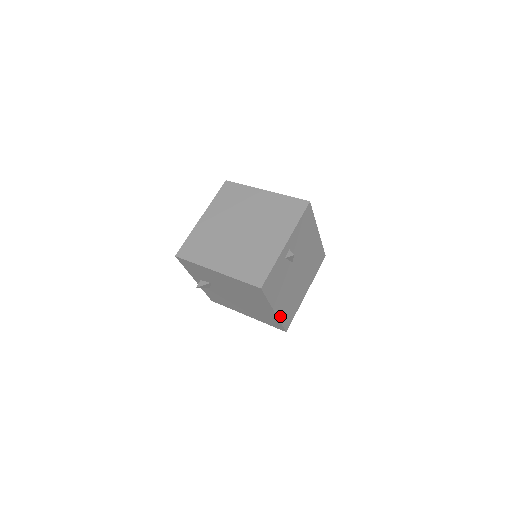
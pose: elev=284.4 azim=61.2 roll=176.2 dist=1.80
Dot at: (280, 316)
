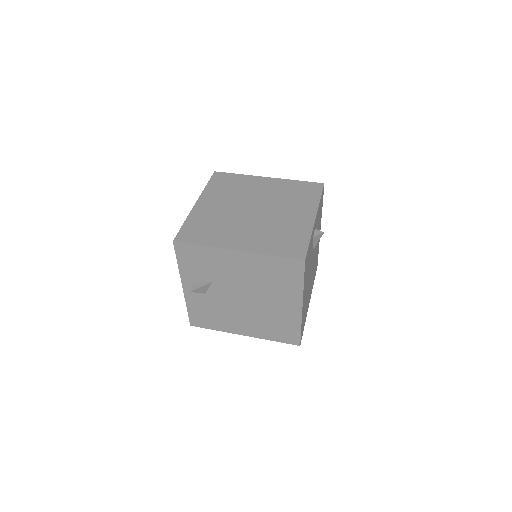
Dot at: (302, 317)
